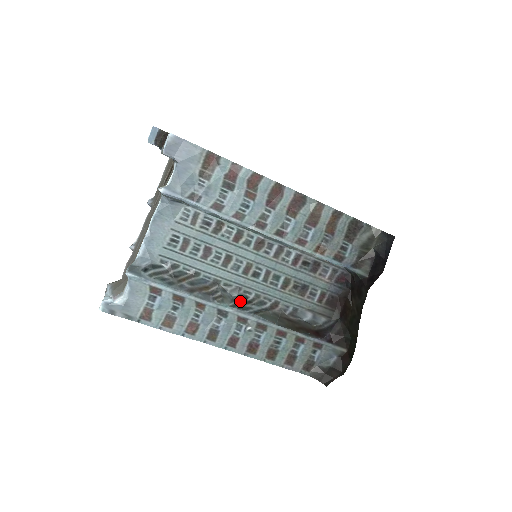
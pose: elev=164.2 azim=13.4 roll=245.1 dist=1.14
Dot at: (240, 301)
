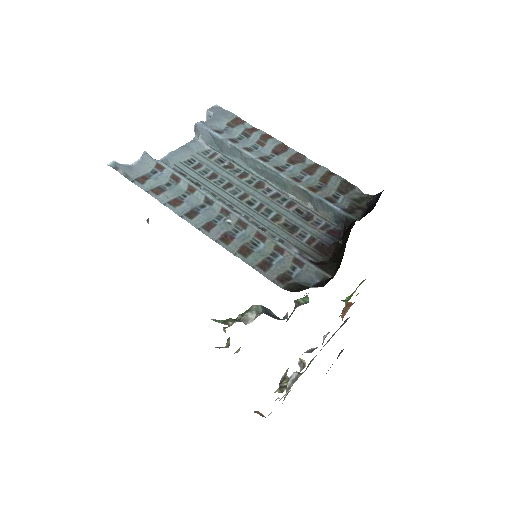
Dot at: occluded
